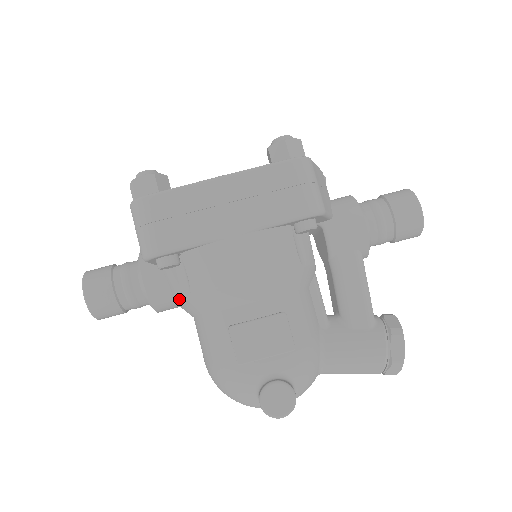
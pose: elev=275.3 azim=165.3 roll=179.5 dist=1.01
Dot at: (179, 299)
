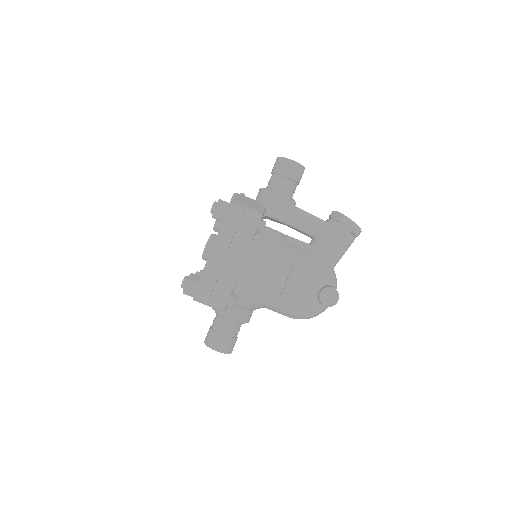
Dot at: (251, 308)
